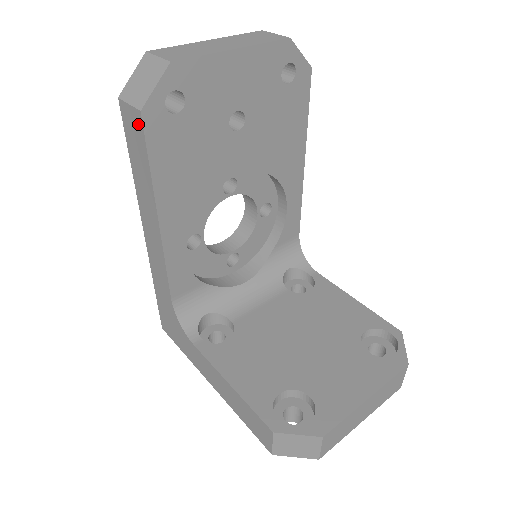
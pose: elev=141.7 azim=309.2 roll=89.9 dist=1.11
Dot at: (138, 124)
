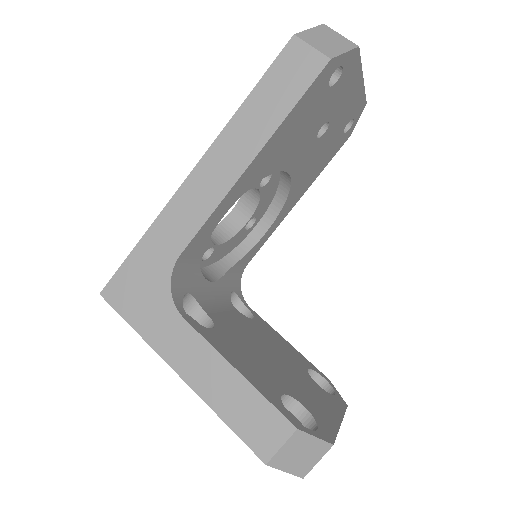
Dot at: (313, 67)
